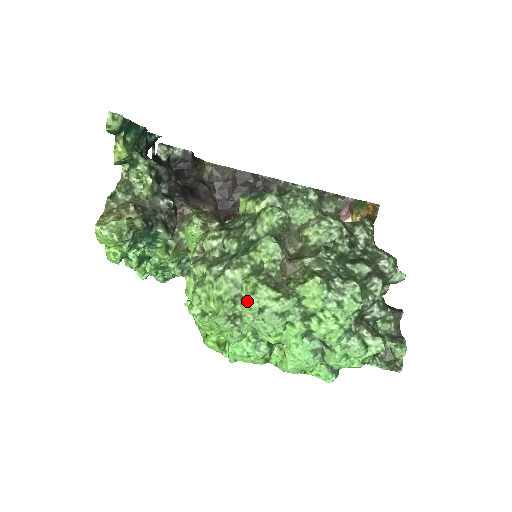
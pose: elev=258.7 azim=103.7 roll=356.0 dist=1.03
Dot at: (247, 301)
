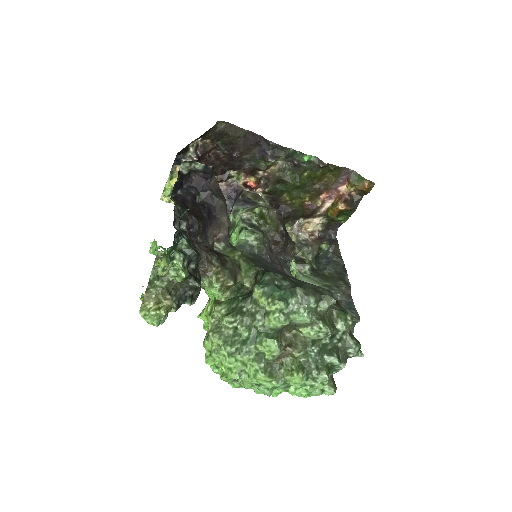
Dot at: (249, 380)
